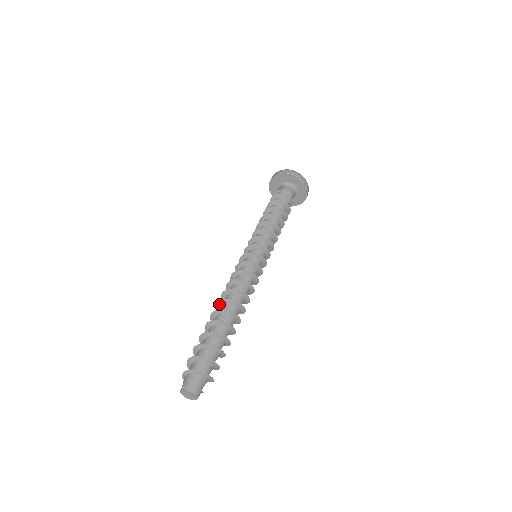
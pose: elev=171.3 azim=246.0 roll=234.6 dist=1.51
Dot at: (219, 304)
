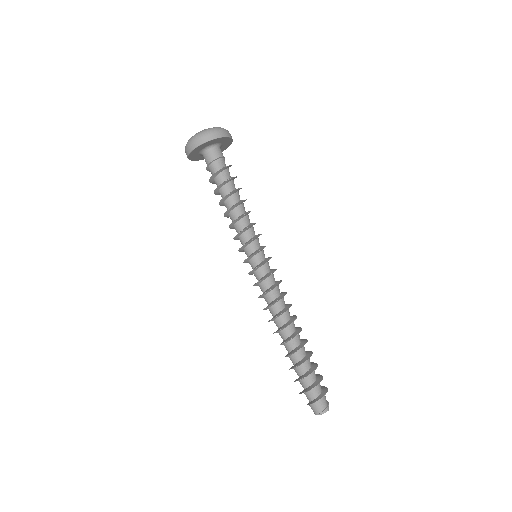
Dot at: (282, 329)
